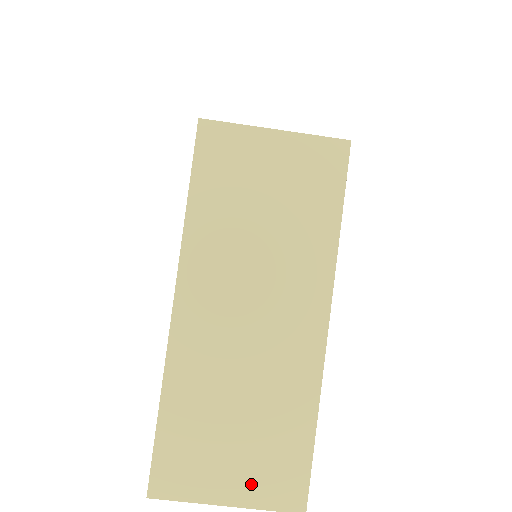
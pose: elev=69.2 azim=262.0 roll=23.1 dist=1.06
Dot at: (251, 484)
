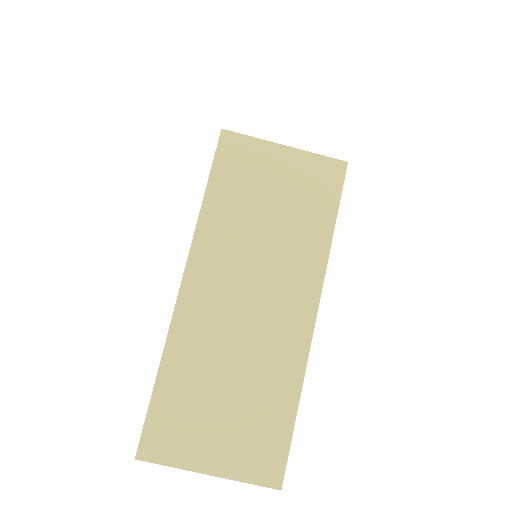
Dot at: (233, 456)
